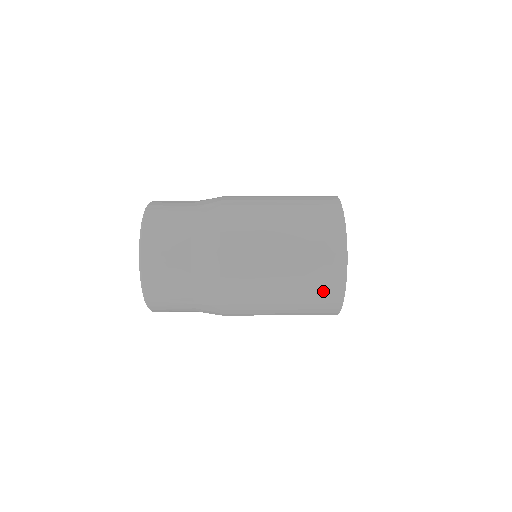
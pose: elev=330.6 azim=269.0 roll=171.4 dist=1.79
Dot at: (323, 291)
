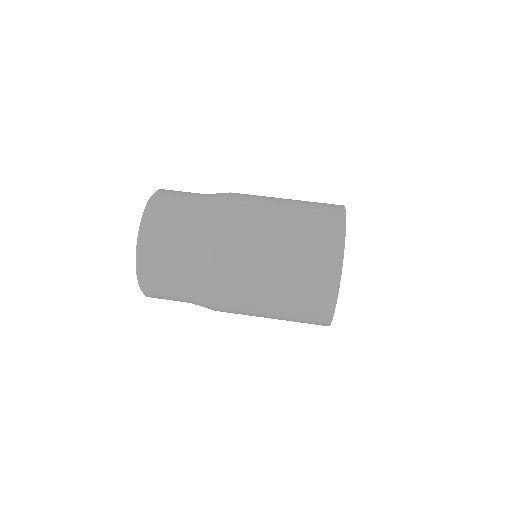
Dot at: (314, 298)
